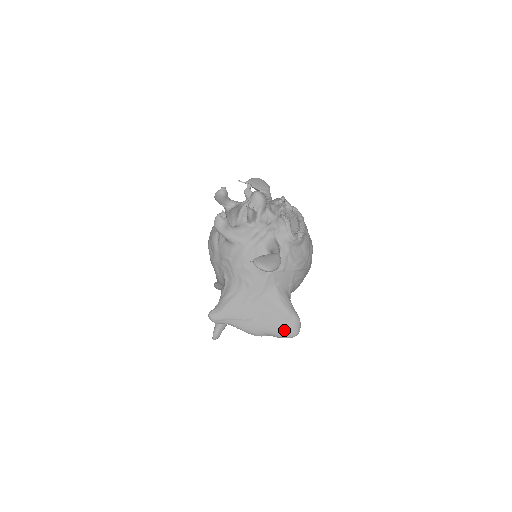
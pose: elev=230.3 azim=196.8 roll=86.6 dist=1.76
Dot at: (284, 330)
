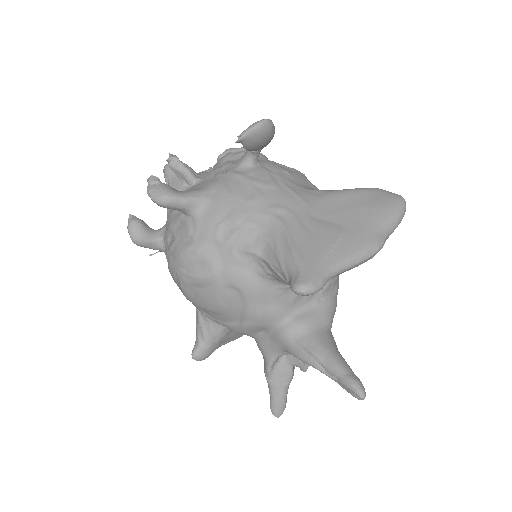
Dot at: (386, 204)
